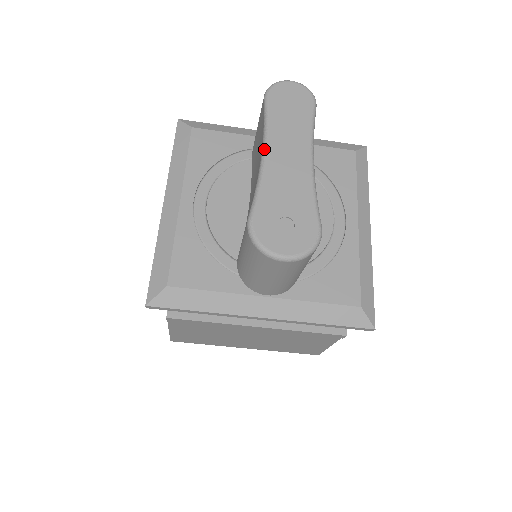
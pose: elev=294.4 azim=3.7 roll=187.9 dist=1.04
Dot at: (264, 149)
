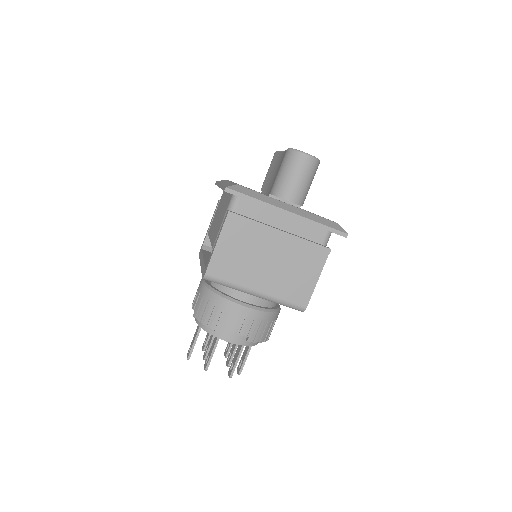
Dot at: occluded
